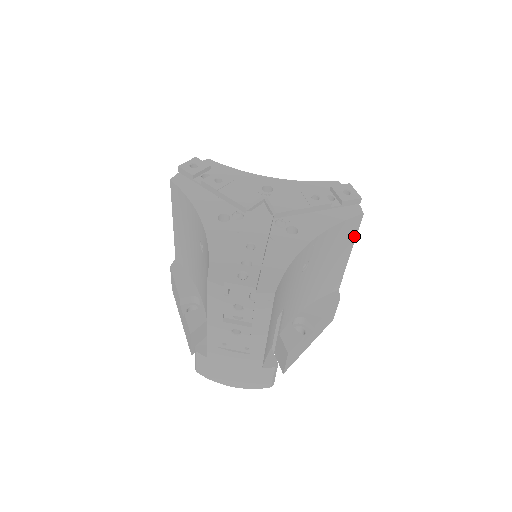
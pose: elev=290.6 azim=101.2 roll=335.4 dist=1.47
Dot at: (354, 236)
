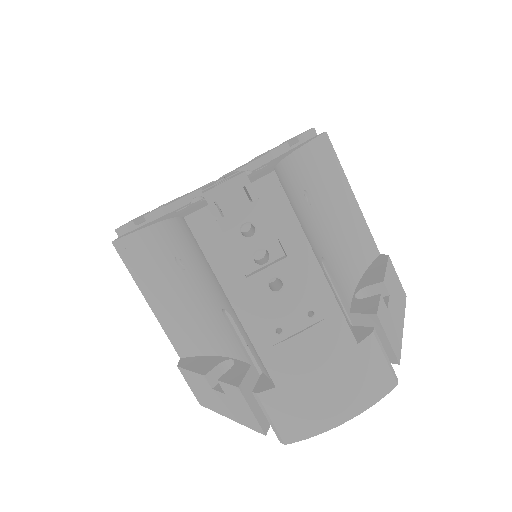
Dot at: (338, 165)
